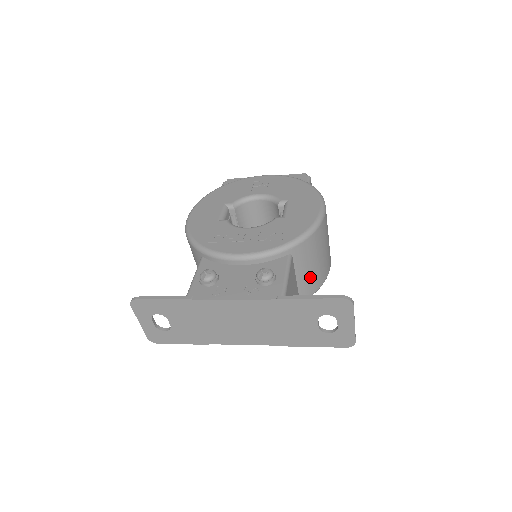
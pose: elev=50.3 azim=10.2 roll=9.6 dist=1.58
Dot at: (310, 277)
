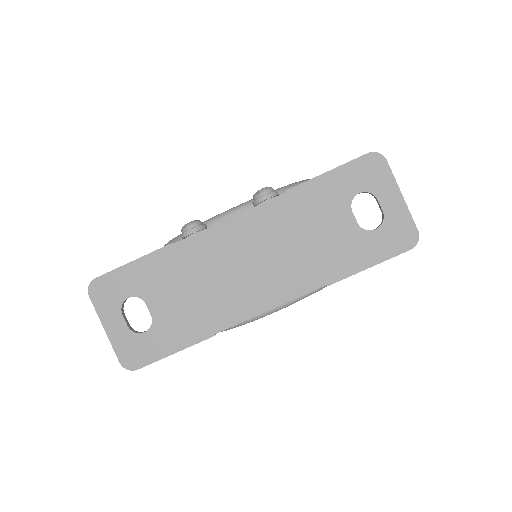
Dot at: occluded
